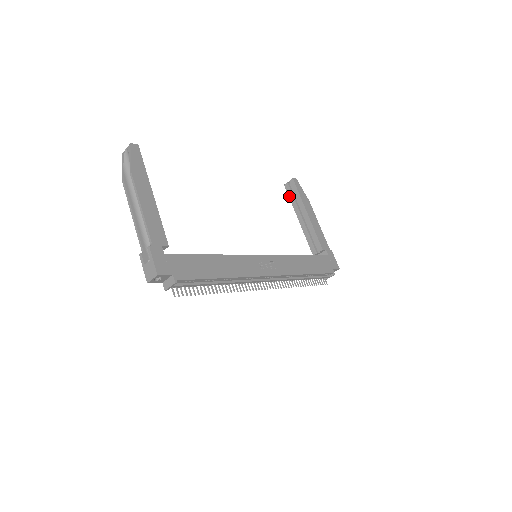
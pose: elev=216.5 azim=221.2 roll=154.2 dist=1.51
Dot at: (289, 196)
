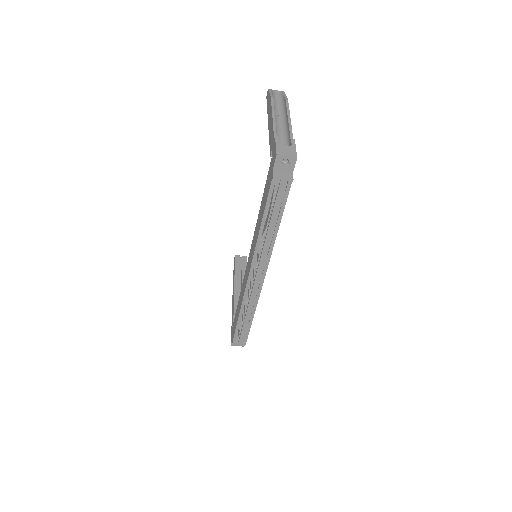
Dot at: (236, 264)
